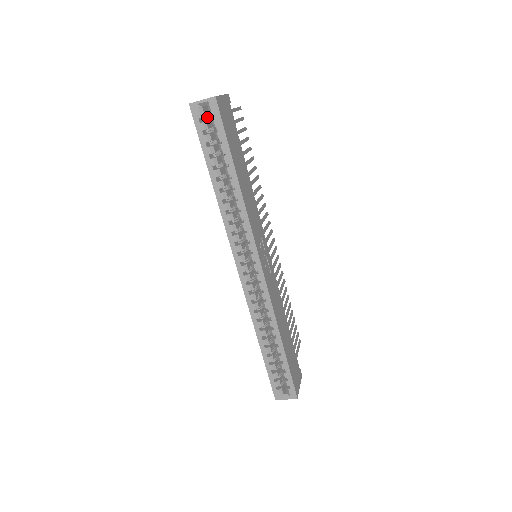
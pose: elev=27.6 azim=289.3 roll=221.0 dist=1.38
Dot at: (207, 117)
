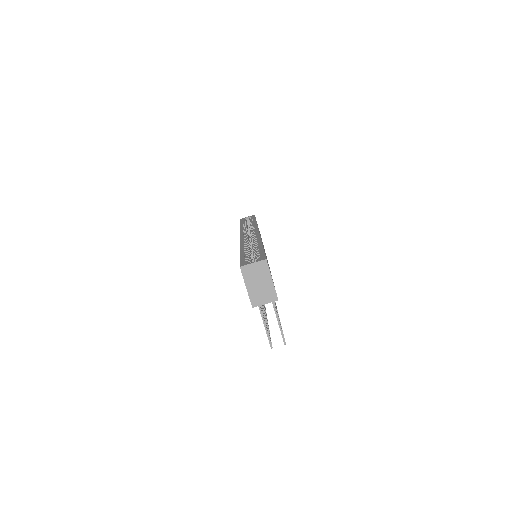
Dot at: (247, 223)
